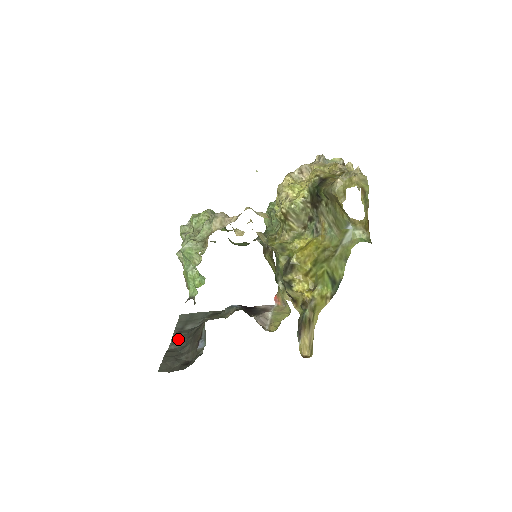
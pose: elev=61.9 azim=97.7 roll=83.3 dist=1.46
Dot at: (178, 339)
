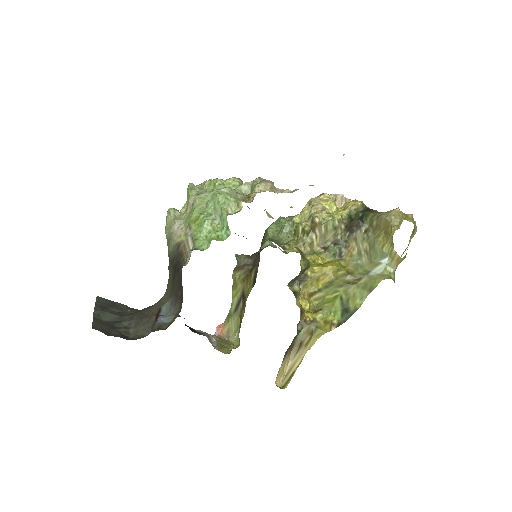
Dot at: (106, 313)
